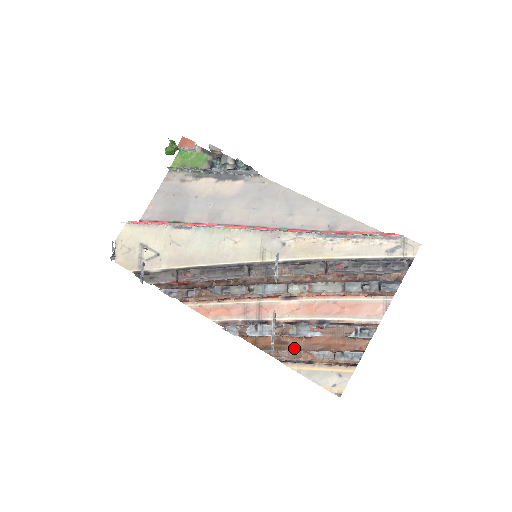
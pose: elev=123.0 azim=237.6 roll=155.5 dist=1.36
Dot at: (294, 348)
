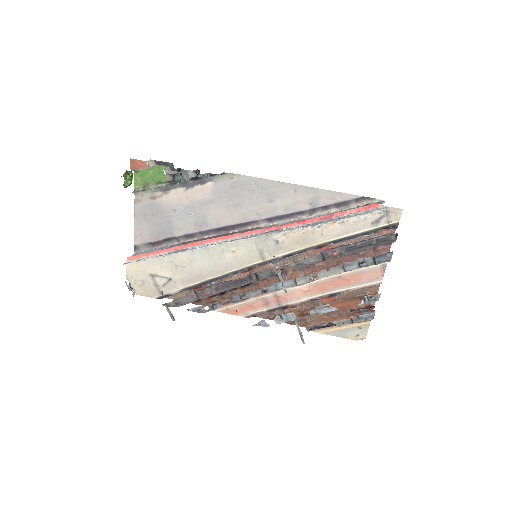
Dot at: (316, 316)
